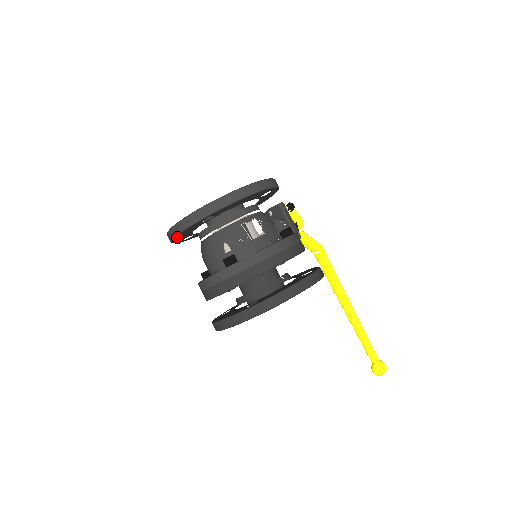
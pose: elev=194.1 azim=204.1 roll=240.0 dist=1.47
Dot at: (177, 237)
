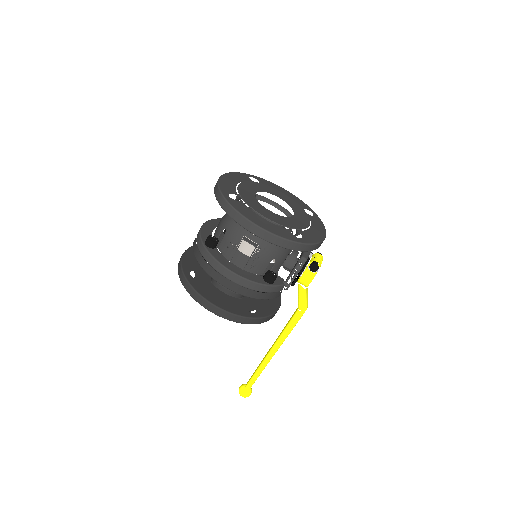
Dot at: occluded
